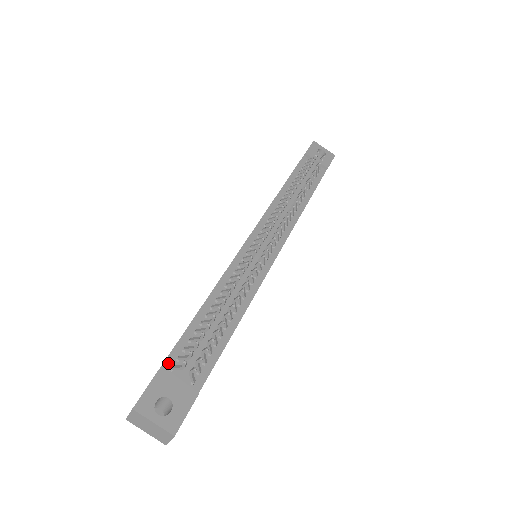
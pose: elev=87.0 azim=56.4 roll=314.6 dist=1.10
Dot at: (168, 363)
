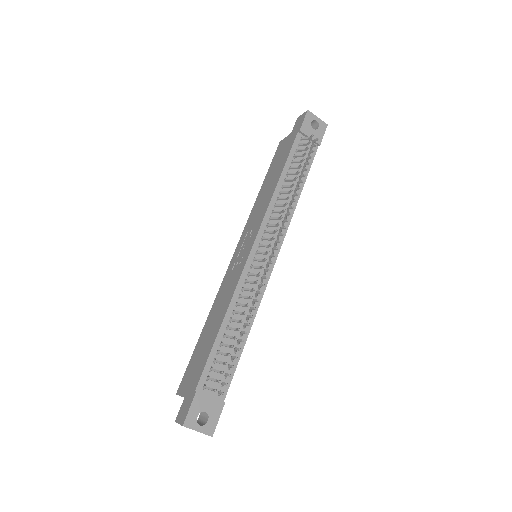
Dot at: (201, 384)
